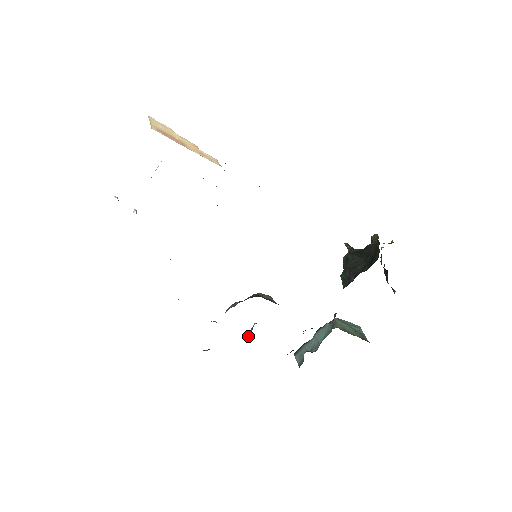
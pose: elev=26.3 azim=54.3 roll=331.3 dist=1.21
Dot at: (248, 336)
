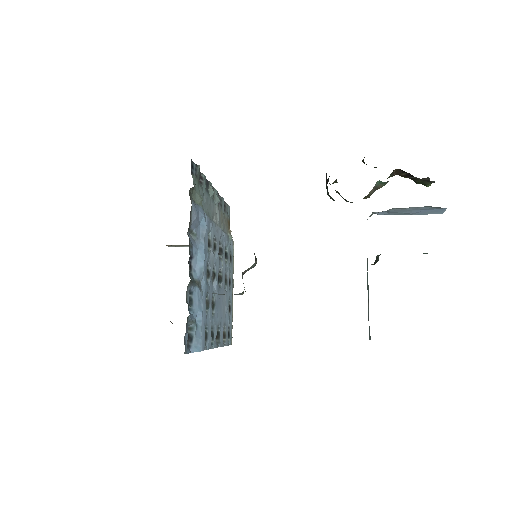
Dot at: occluded
